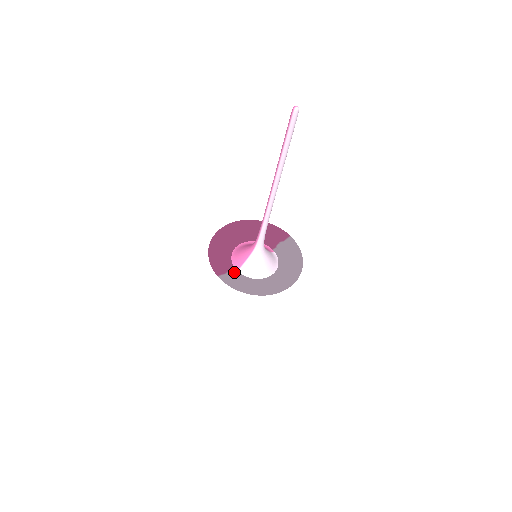
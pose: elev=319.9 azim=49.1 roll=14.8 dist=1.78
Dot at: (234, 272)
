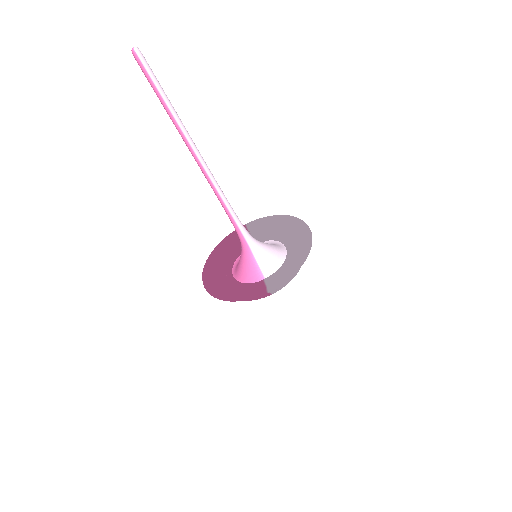
Dot at: (268, 278)
